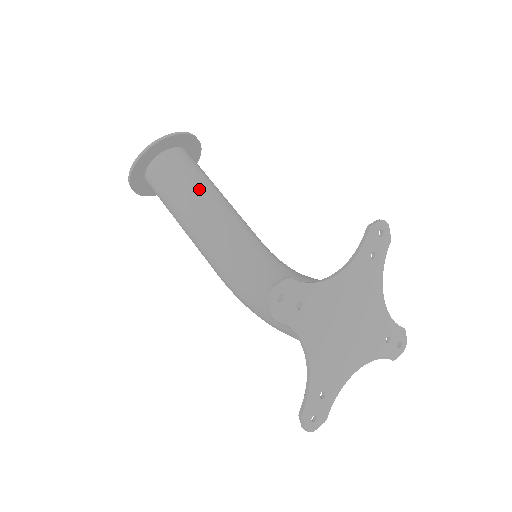
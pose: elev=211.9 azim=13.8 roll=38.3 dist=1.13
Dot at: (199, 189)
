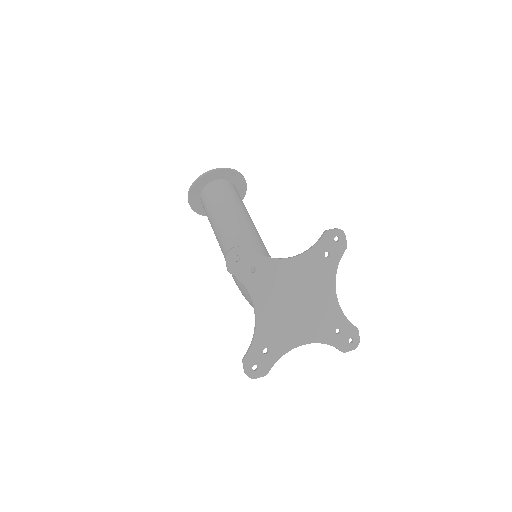
Dot at: (231, 207)
